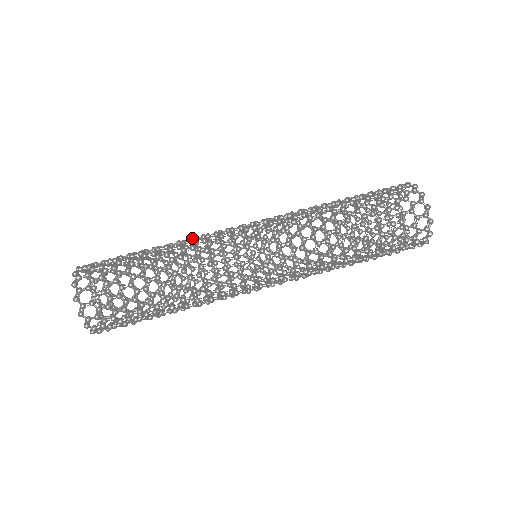
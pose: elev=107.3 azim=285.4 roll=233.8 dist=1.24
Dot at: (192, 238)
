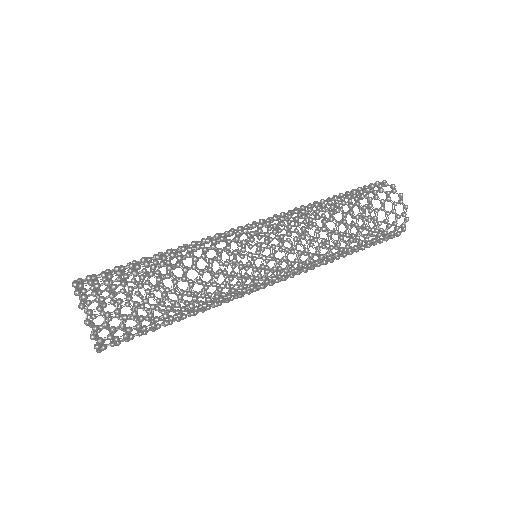
Dot at: (194, 241)
